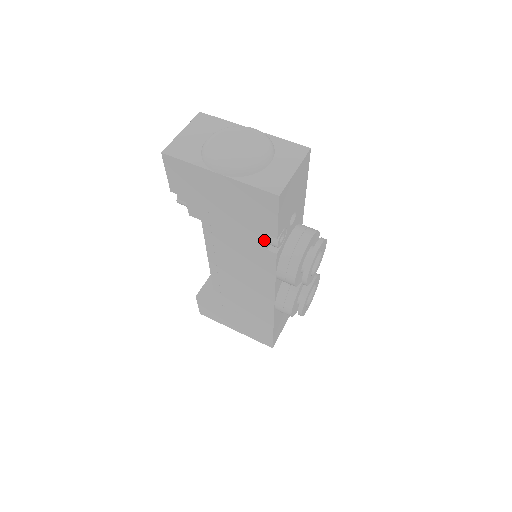
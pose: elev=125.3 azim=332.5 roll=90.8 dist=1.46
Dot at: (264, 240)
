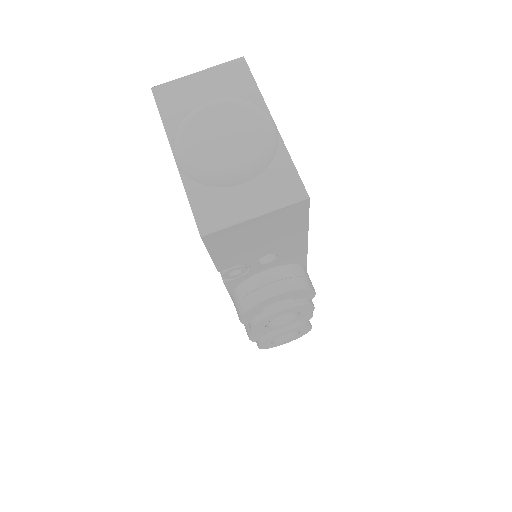
Dot at: occluded
